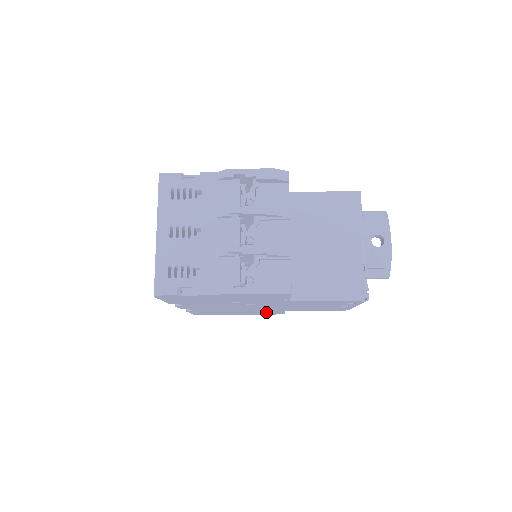
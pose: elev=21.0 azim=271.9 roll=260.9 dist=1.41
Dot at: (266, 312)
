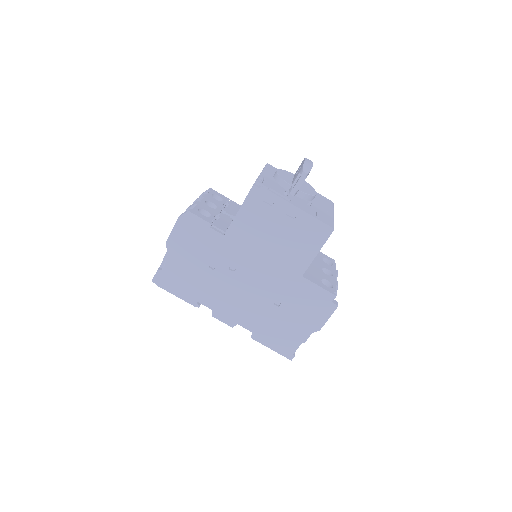
Dot at: (306, 297)
